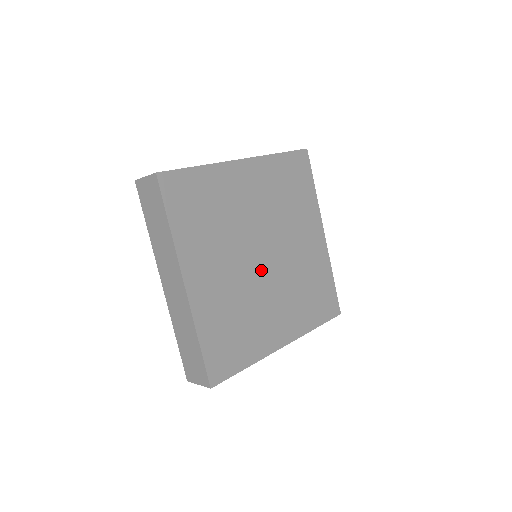
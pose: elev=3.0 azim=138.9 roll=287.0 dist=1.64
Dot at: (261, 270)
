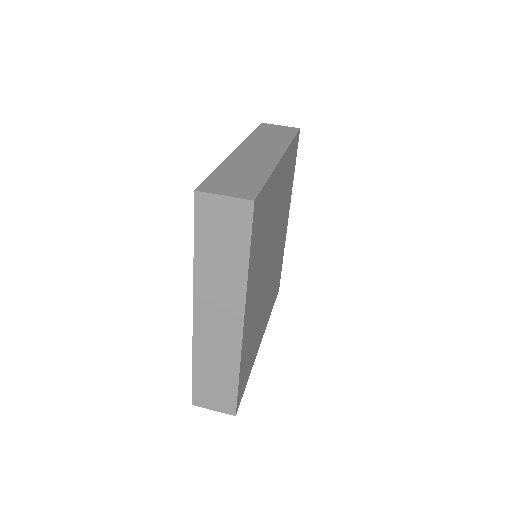
Dot at: (272, 261)
